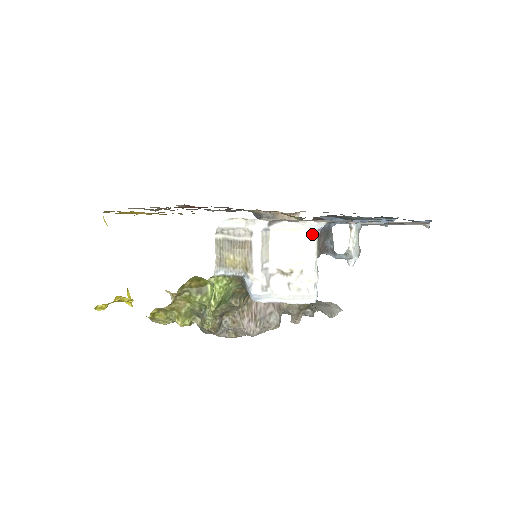
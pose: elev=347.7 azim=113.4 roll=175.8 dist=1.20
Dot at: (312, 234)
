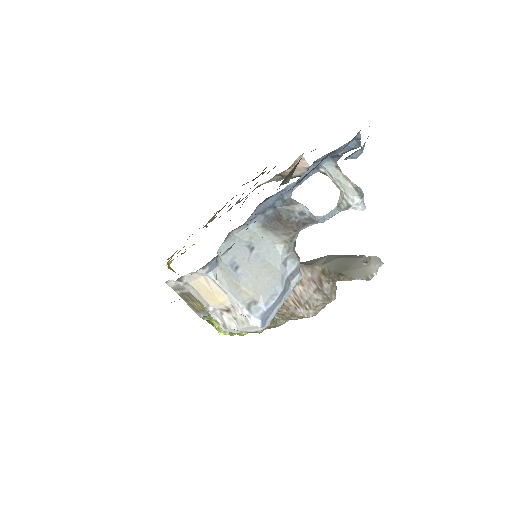
Dot at: (208, 277)
